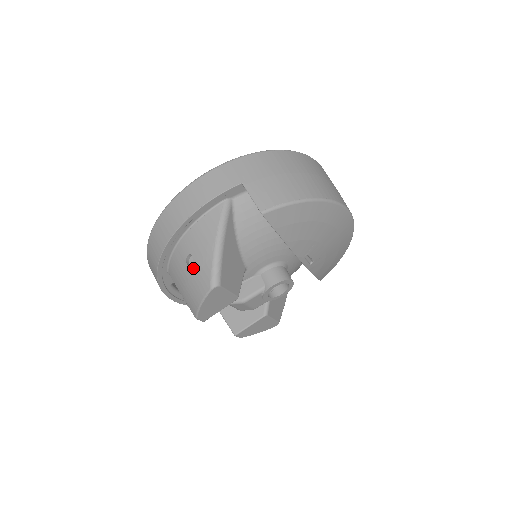
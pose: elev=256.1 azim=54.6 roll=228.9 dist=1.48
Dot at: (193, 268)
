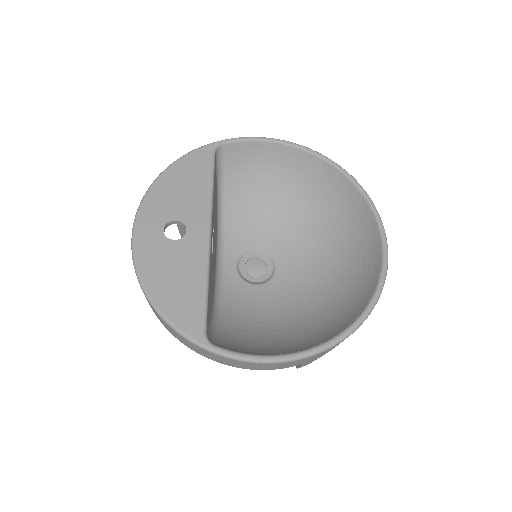
Dot at: occluded
